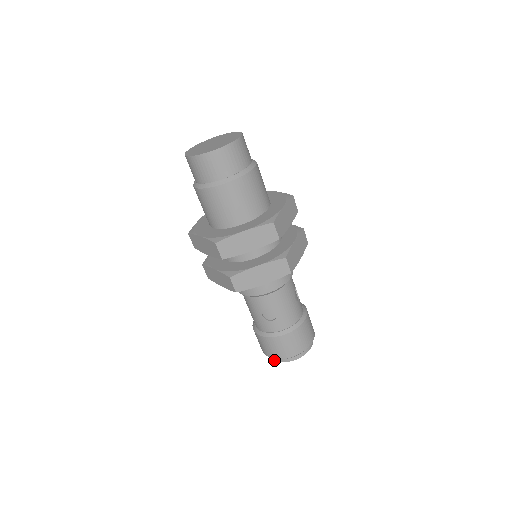
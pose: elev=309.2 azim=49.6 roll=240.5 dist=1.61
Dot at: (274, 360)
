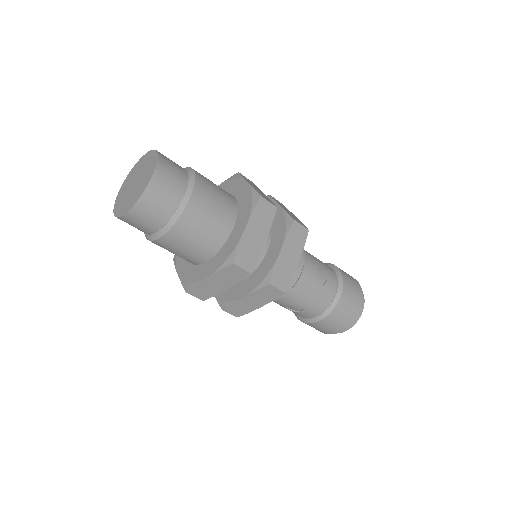
Dot at: occluded
